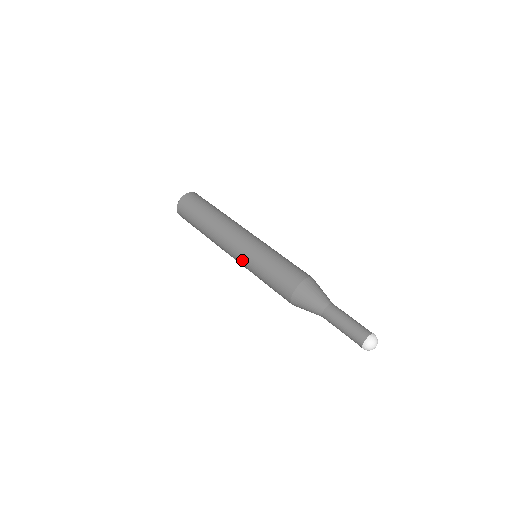
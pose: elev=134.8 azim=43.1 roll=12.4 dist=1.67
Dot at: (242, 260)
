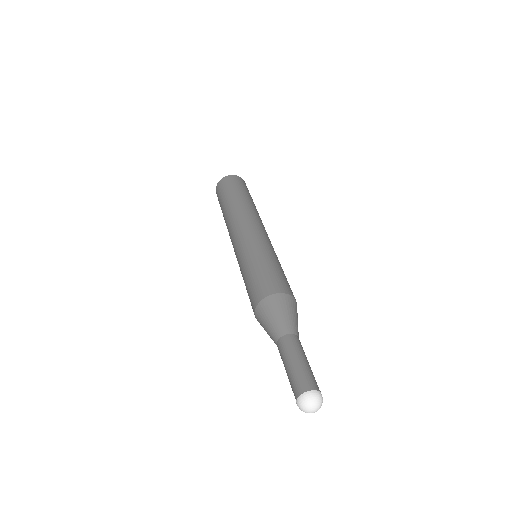
Dot at: occluded
